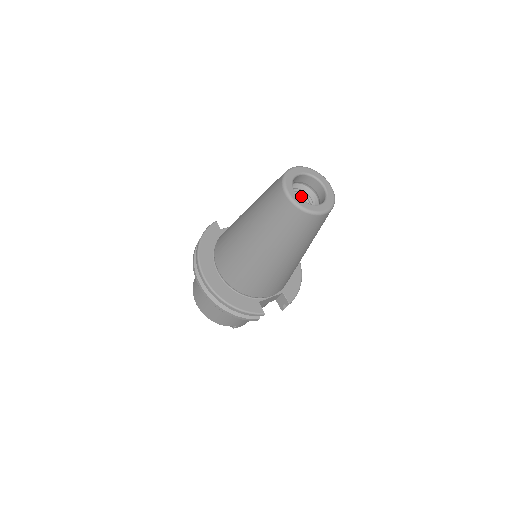
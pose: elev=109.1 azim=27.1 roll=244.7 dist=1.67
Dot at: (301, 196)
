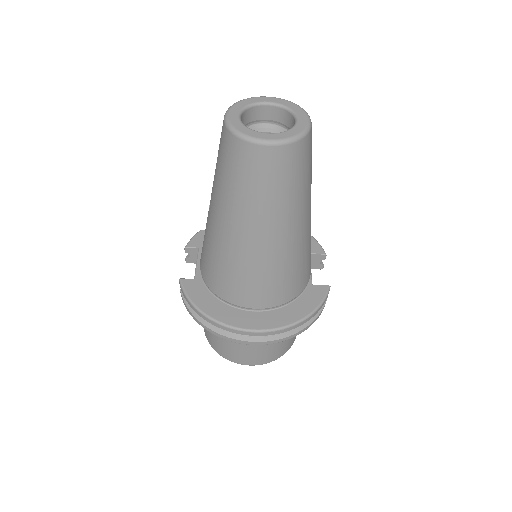
Dot at: occluded
